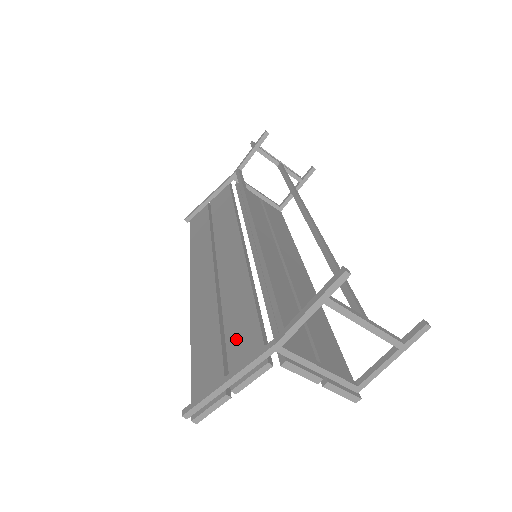
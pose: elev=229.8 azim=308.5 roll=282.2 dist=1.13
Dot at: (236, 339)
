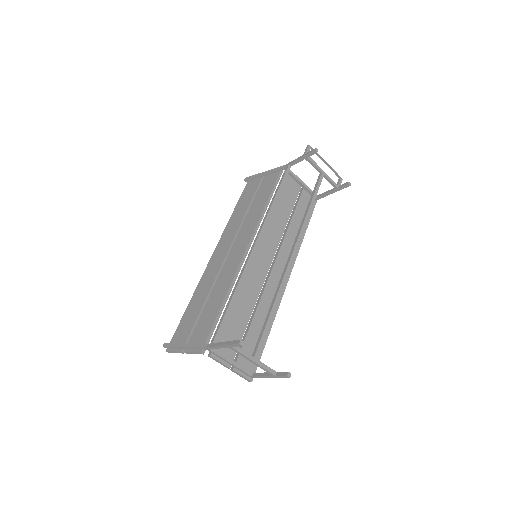
Dot at: (202, 322)
